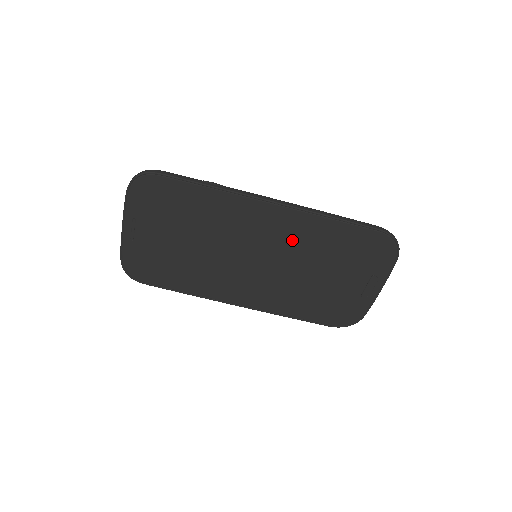
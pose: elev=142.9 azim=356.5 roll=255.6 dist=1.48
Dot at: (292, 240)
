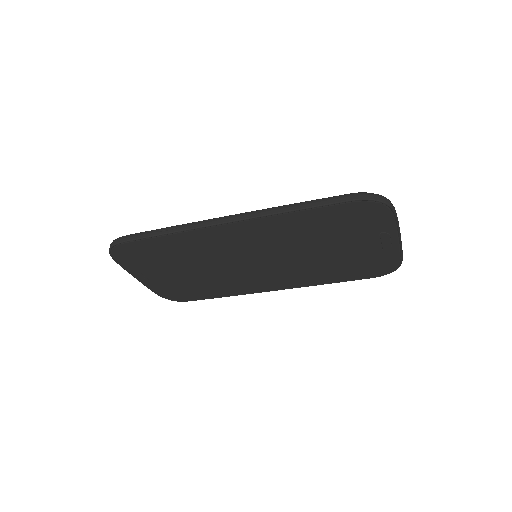
Dot at: (273, 239)
